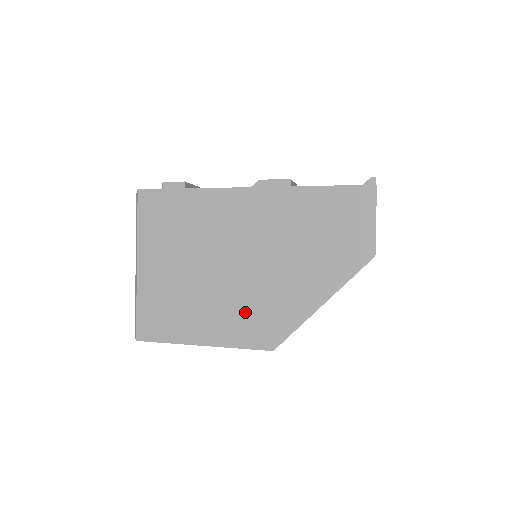
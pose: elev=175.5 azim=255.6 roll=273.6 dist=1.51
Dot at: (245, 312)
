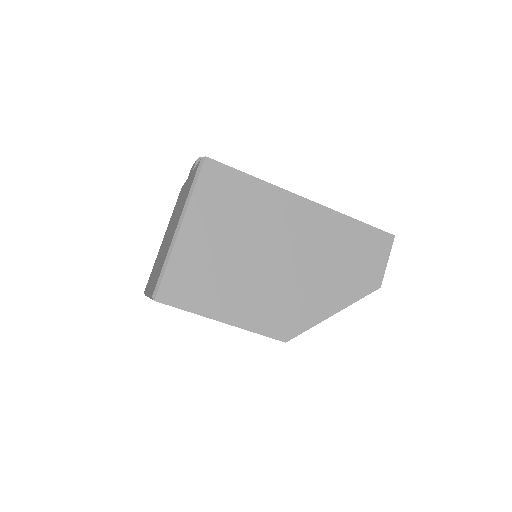
Dot at: (272, 302)
